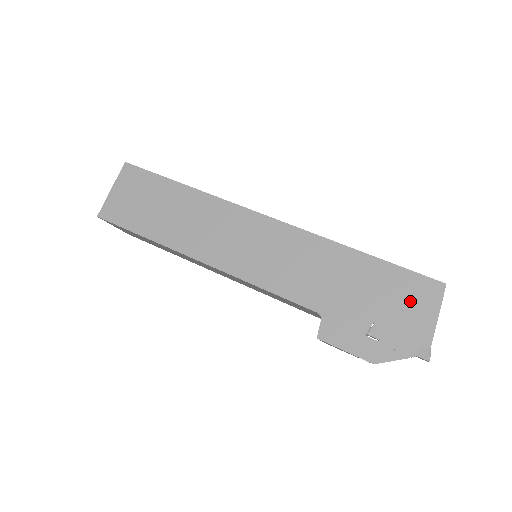
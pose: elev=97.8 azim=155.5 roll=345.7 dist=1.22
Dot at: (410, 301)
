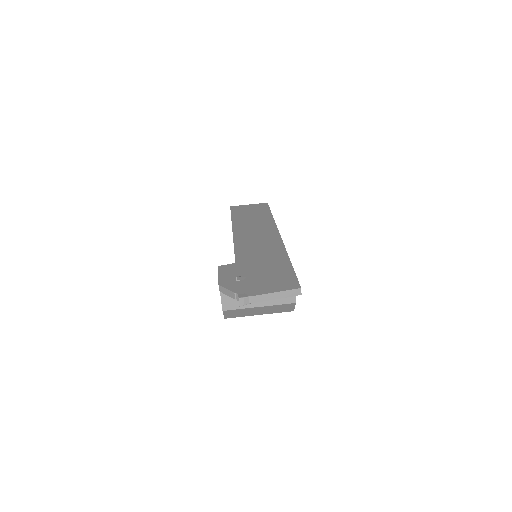
Dot at: (275, 281)
